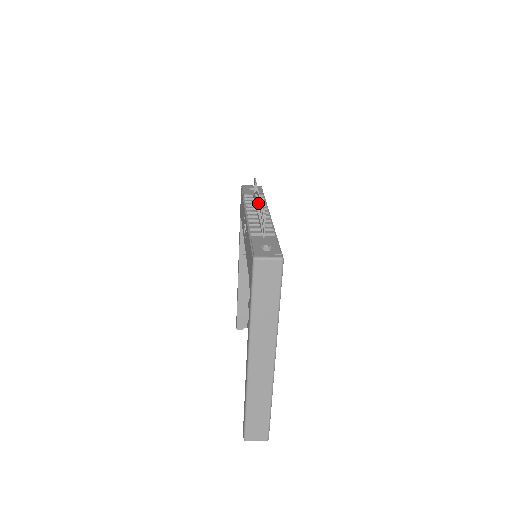
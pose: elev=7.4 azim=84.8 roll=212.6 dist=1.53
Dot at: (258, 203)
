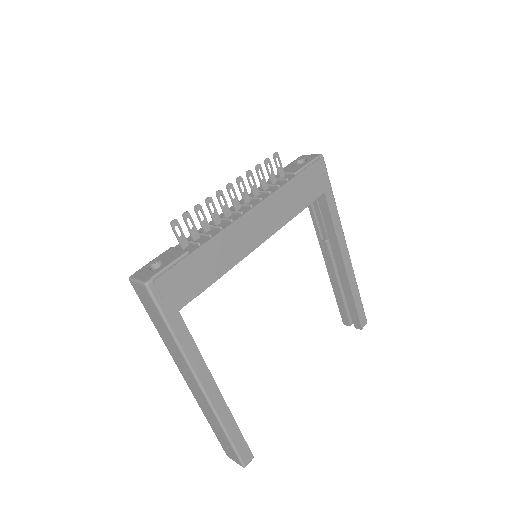
Dot at: (230, 195)
